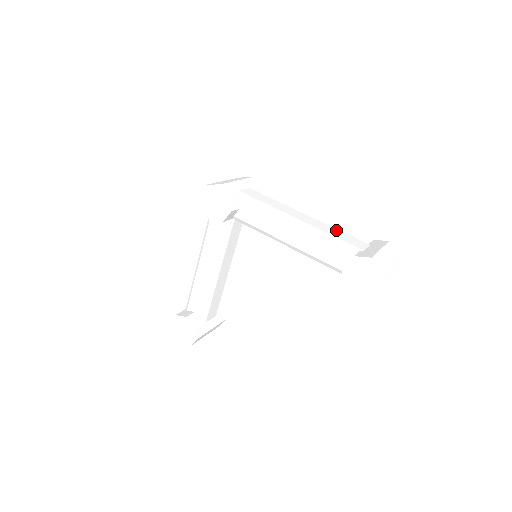
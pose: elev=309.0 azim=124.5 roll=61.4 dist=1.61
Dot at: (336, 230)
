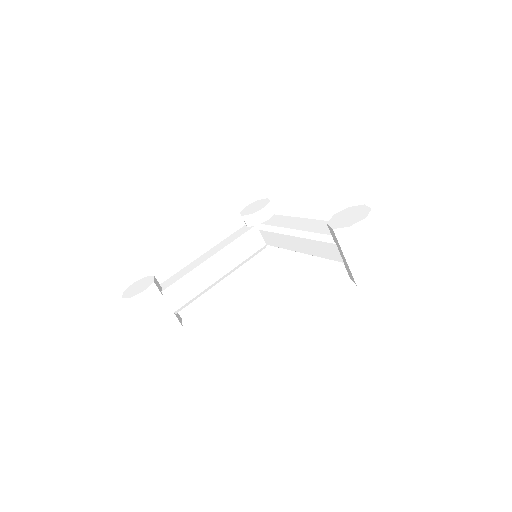
Dot at: occluded
